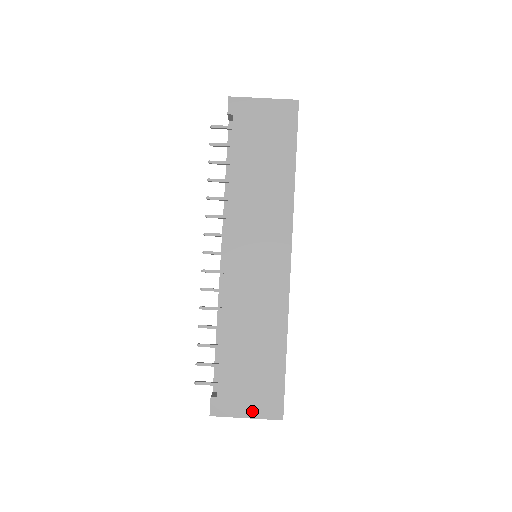
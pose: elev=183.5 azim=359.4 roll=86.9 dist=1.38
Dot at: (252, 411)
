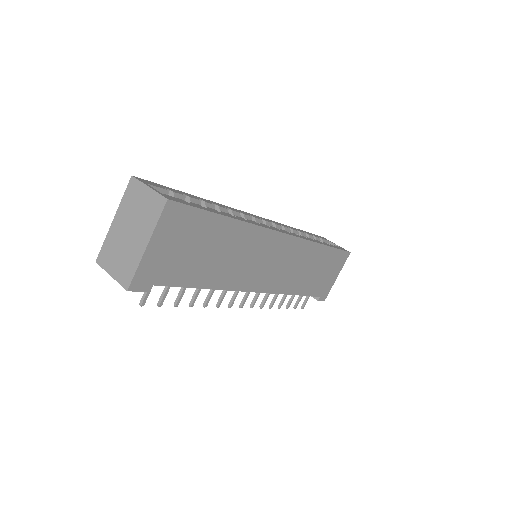
Dot at: (337, 273)
